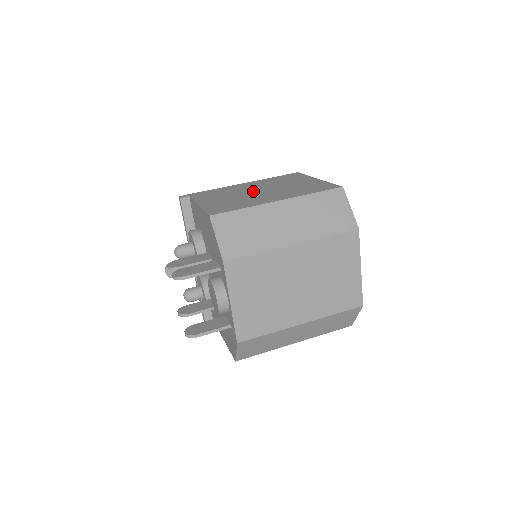
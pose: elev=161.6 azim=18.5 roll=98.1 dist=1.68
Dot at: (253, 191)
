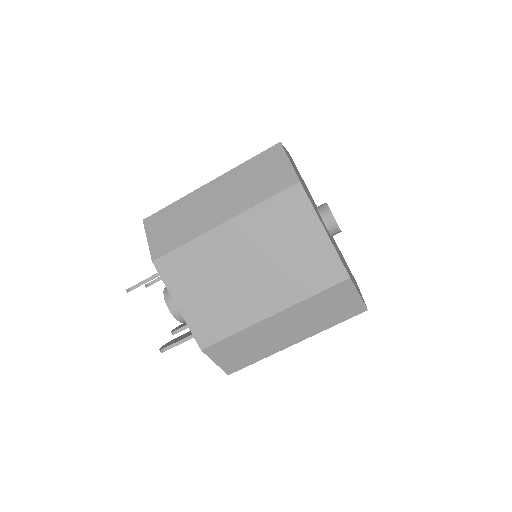
Dot at: occluded
